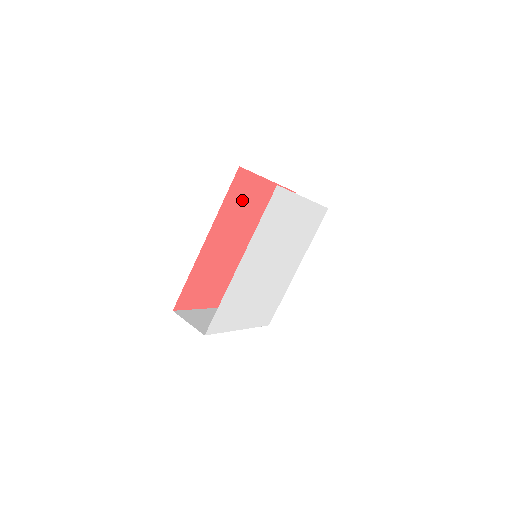
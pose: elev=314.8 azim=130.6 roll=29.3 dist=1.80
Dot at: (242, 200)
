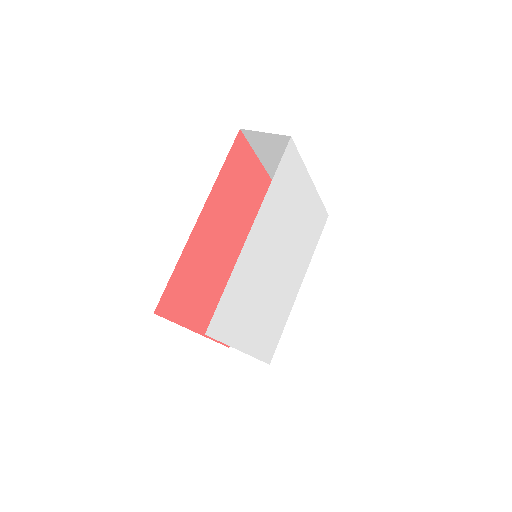
Dot at: (239, 180)
